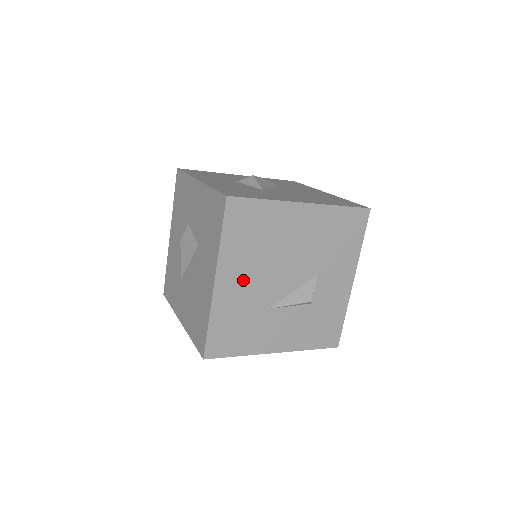
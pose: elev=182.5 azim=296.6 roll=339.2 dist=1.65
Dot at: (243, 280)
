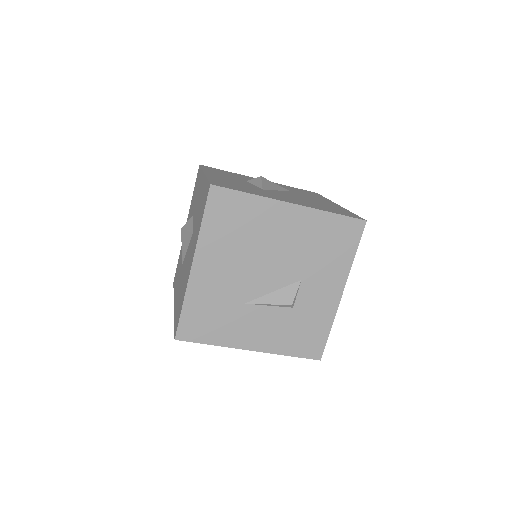
Dot at: (221, 269)
